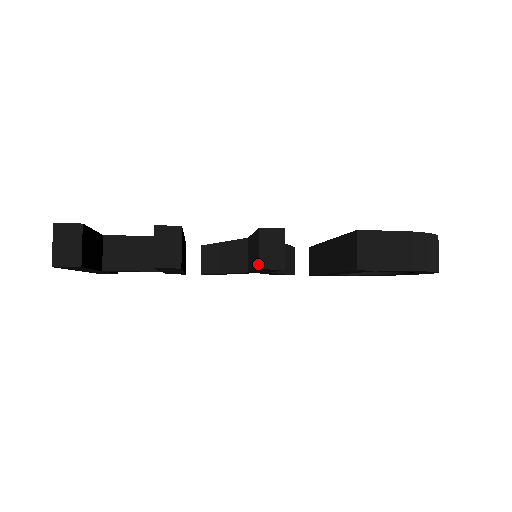
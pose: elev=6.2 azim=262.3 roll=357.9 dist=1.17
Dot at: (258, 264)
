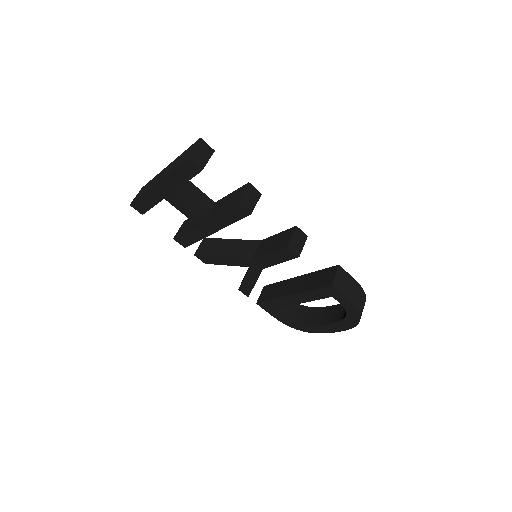
Dot at: (288, 243)
